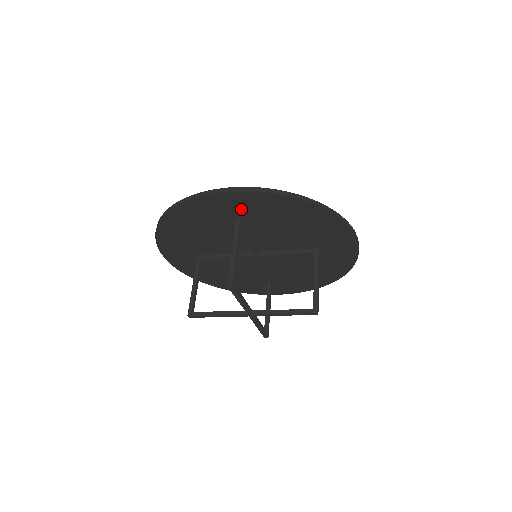
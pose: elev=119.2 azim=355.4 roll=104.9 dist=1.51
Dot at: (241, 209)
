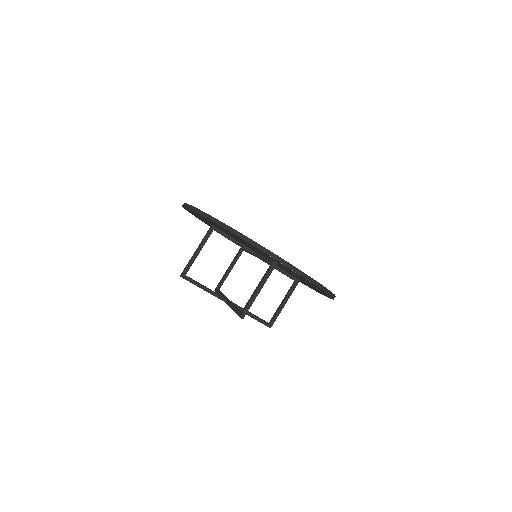
Dot at: (285, 267)
